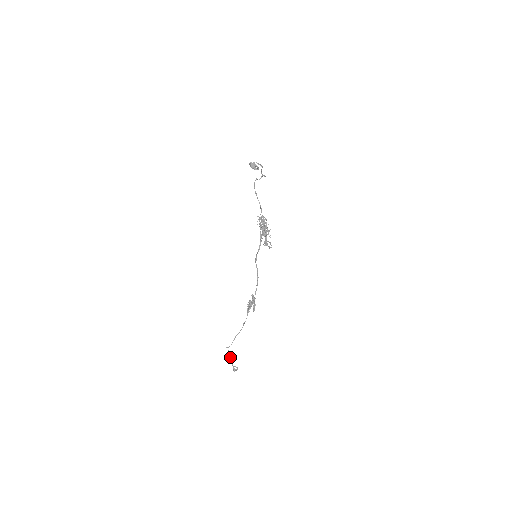
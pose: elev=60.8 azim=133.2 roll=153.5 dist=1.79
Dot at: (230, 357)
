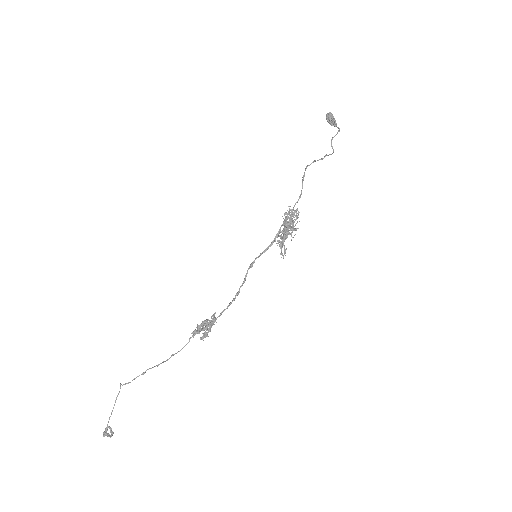
Dot at: (113, 407)
